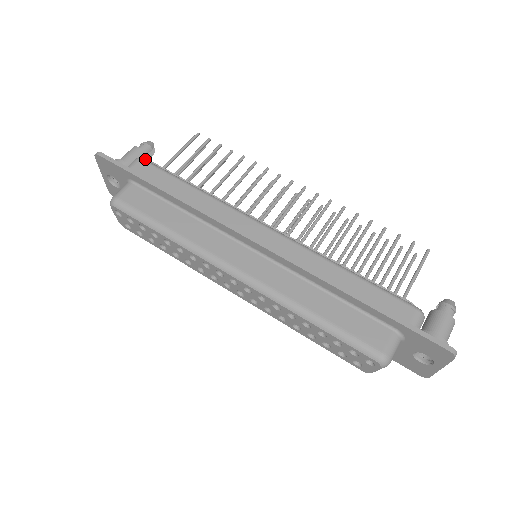
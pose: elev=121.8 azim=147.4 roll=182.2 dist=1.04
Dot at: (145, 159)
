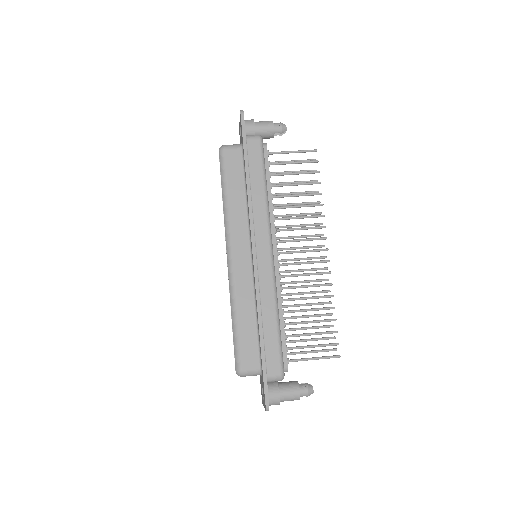
Dot at: (271, 135)
